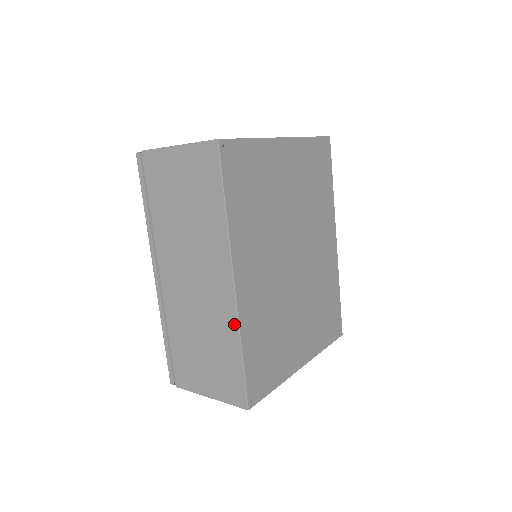
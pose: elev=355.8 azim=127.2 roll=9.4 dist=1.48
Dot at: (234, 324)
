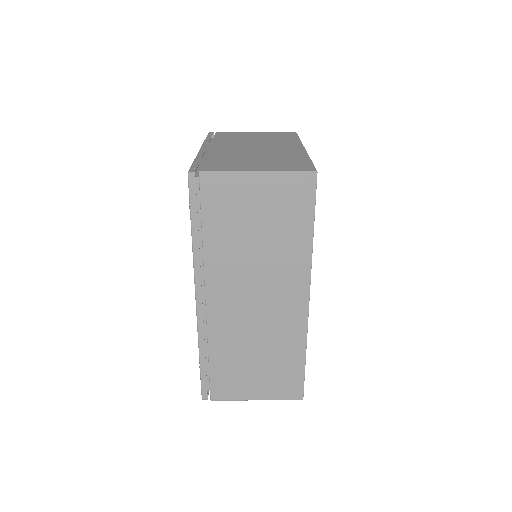
Dot at: (302, 334)
